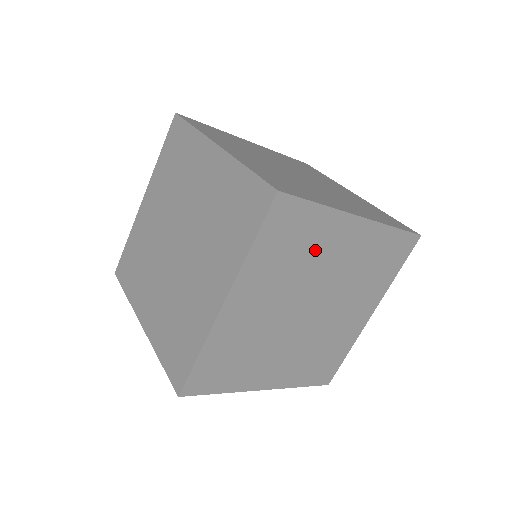
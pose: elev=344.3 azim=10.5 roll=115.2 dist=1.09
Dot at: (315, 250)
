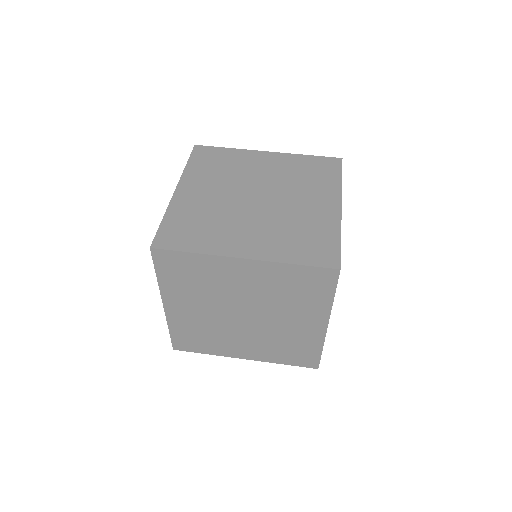
Dot at: (214, 279)
